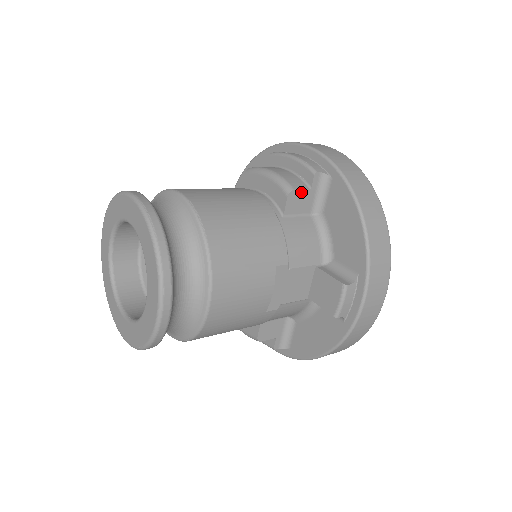
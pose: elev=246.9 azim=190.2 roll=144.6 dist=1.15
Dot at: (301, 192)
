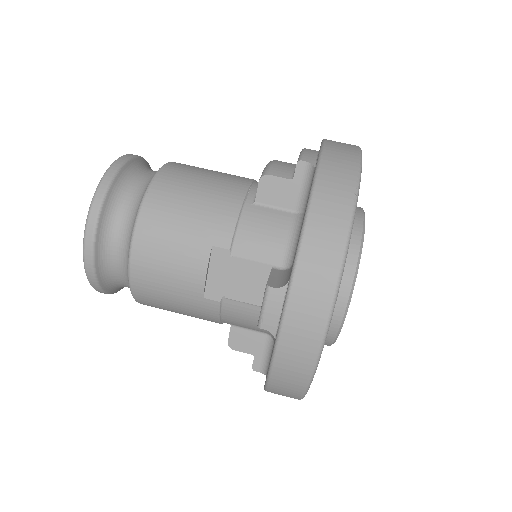
Dot at: (279, 180)
